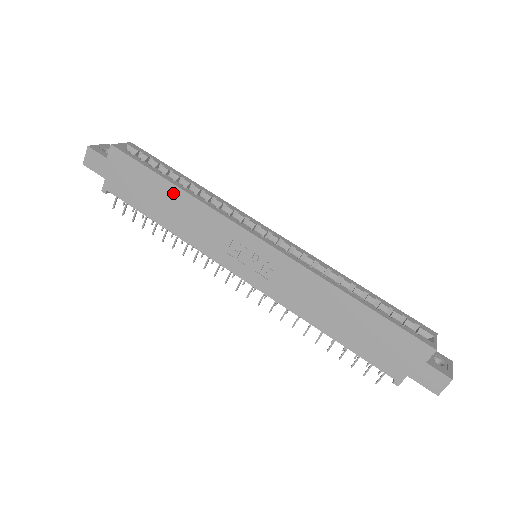
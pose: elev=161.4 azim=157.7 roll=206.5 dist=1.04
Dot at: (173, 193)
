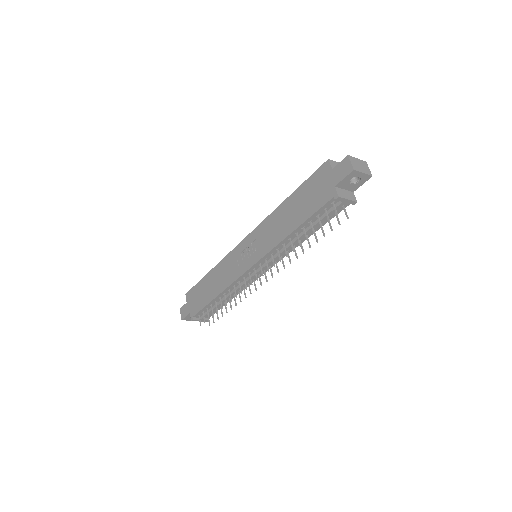
Dot at: (210, 276)
